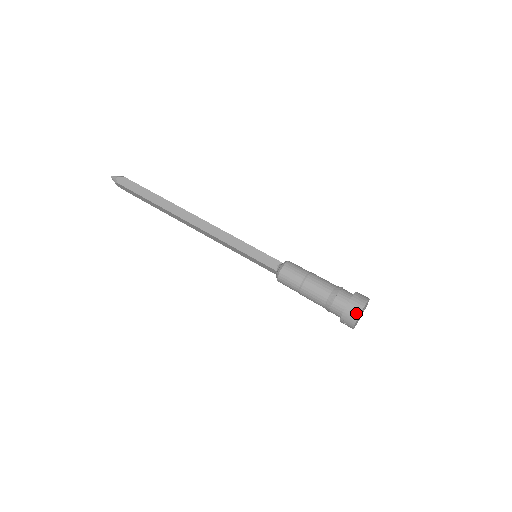
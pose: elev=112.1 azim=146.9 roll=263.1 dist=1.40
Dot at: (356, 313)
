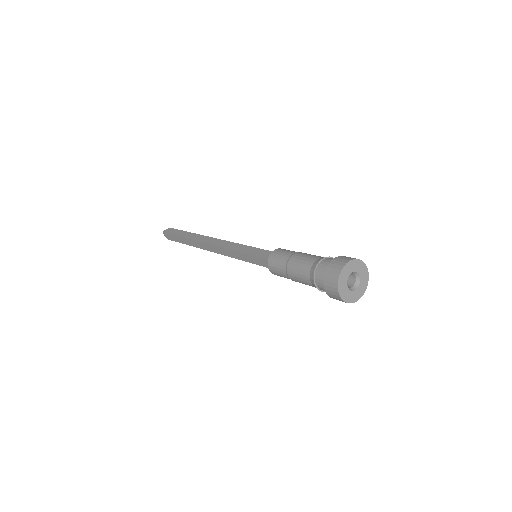
Dot at: (340, 300)
